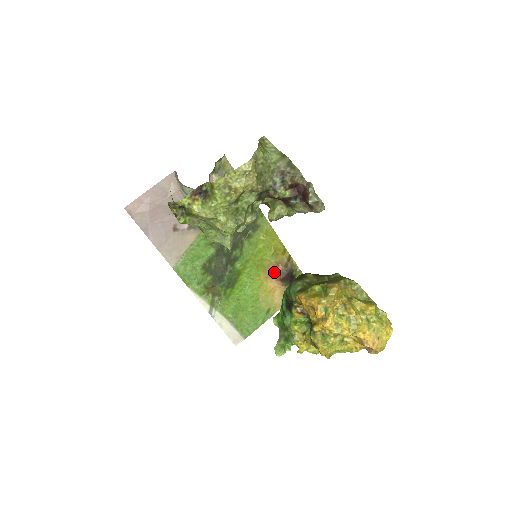
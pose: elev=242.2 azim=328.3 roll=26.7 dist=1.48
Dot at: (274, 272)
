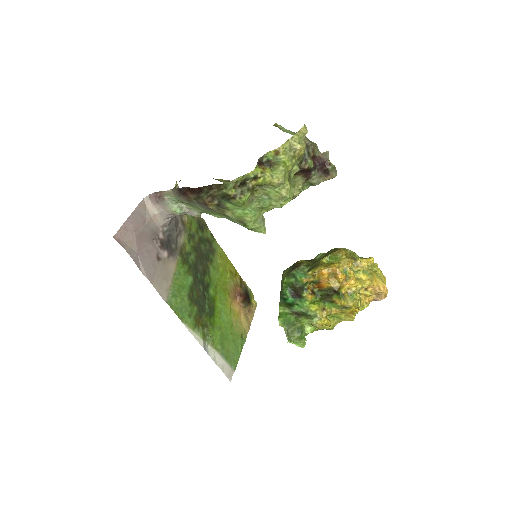
Dot at: (235, 295)
